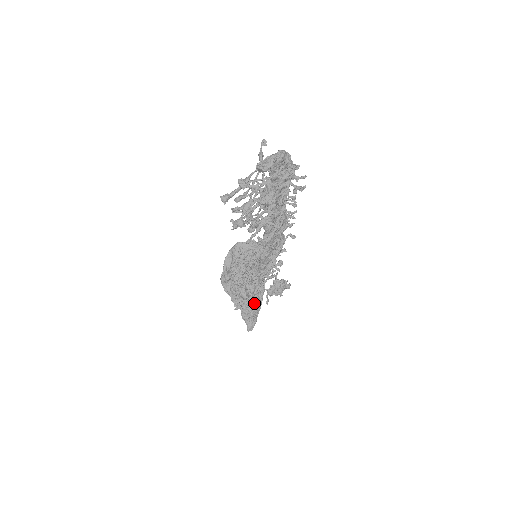
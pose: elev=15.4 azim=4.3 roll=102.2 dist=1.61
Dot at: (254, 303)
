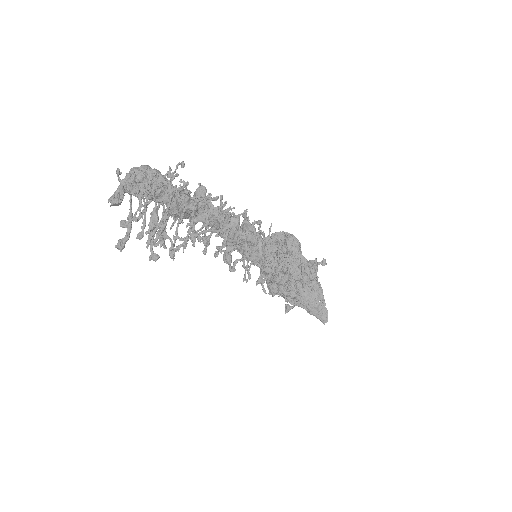
Dot at: (310, 294)
